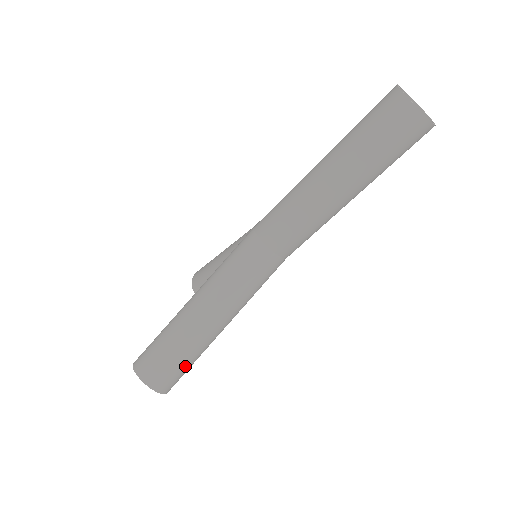
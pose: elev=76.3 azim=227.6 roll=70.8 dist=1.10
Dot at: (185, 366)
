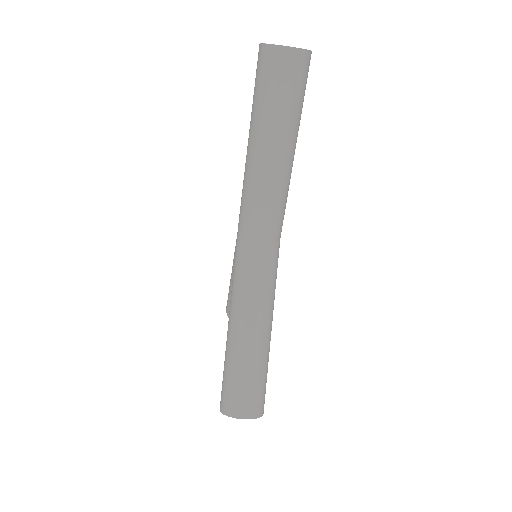
Dot at: (261, 382)
